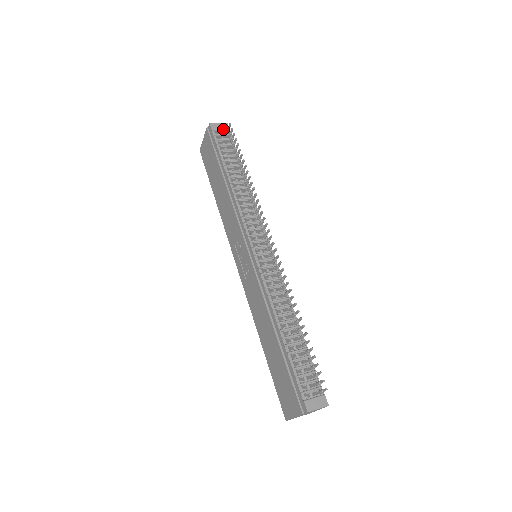
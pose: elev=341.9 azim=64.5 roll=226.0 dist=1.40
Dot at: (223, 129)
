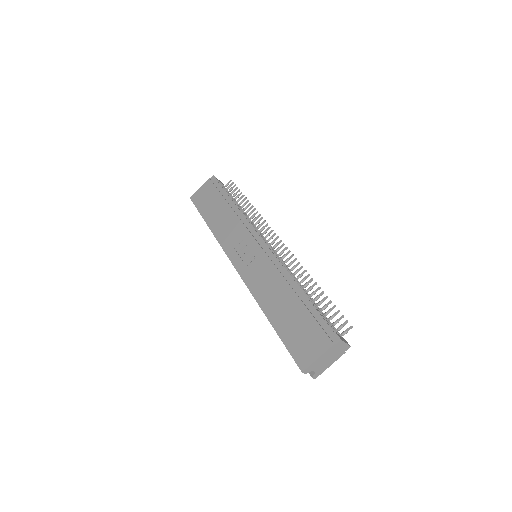
Dot at: (222, 184)
